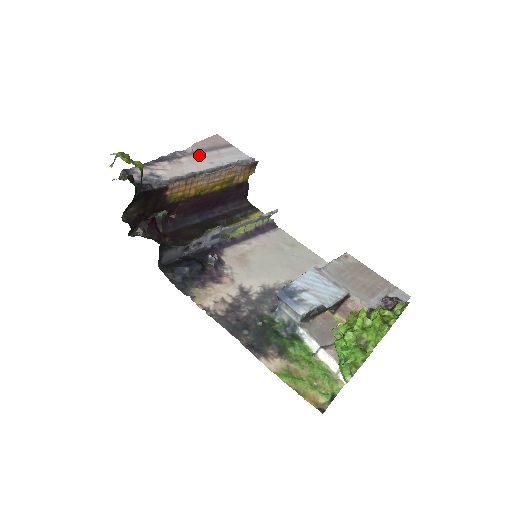
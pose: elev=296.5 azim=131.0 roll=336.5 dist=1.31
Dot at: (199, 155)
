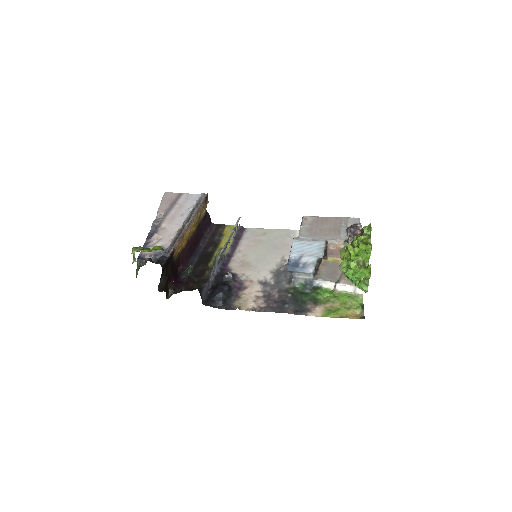
Dot at: (169, 215)
